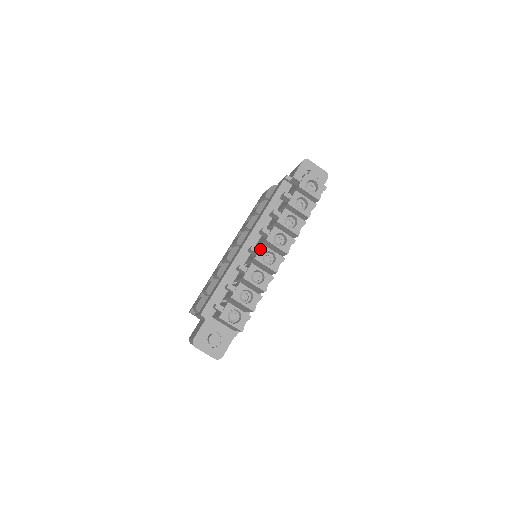
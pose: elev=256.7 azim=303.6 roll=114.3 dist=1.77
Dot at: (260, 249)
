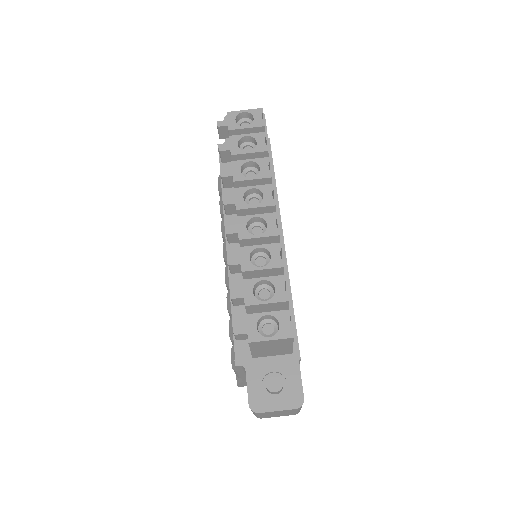
Dot at: (237, 225)
